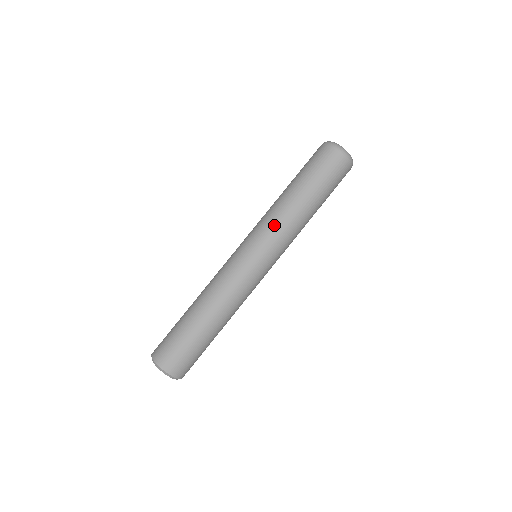
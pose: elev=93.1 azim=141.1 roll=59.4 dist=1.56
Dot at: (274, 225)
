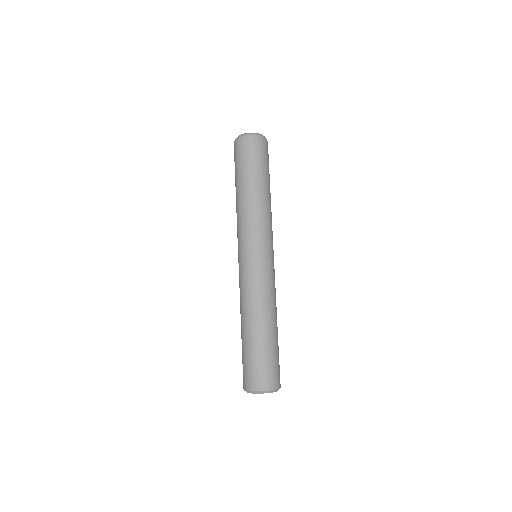
Dot at: (266, 223)
